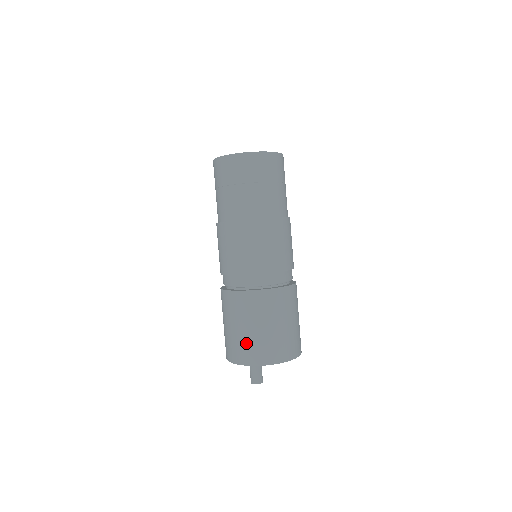
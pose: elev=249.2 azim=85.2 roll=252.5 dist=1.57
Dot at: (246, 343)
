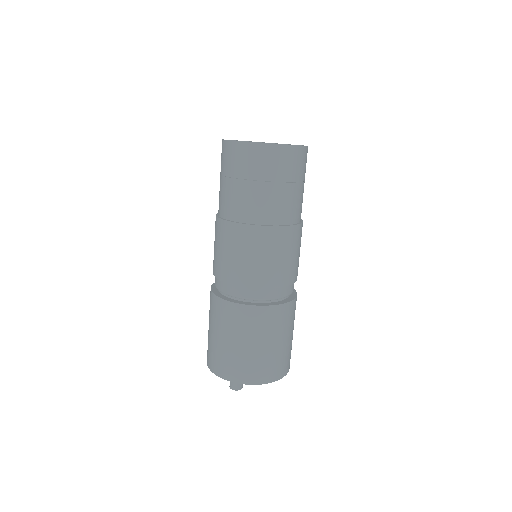
Dot at: (232, 358)
